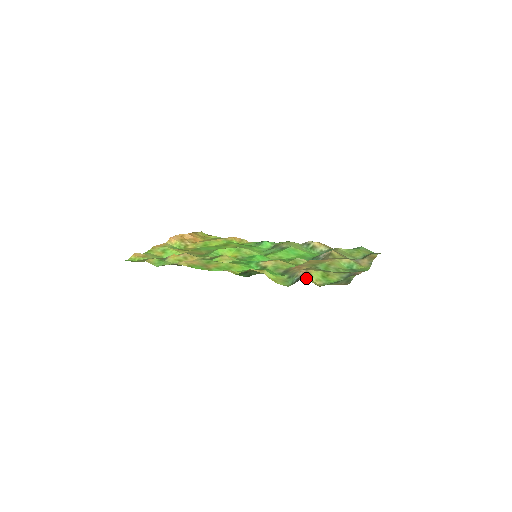
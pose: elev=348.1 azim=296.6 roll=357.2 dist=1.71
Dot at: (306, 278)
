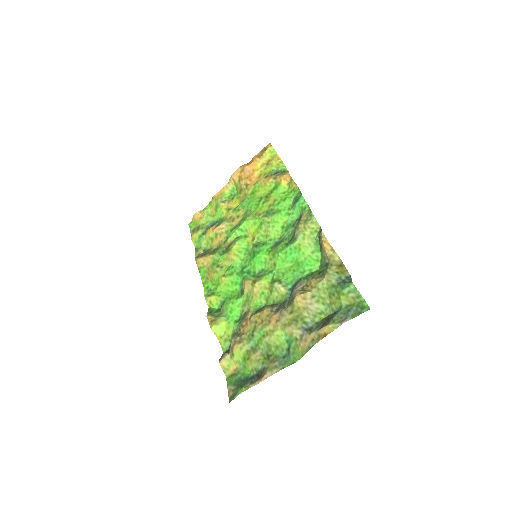
Dot at: (225, 360)
